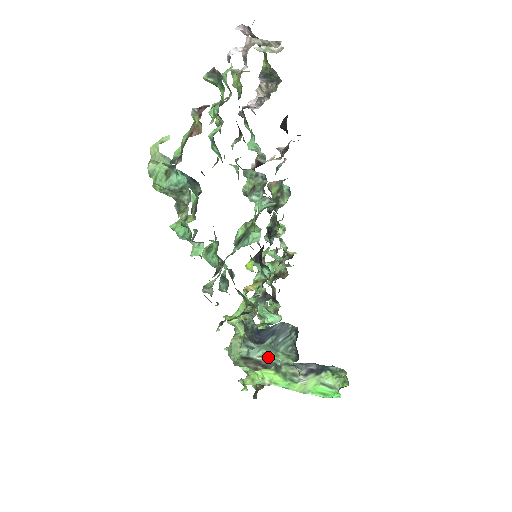
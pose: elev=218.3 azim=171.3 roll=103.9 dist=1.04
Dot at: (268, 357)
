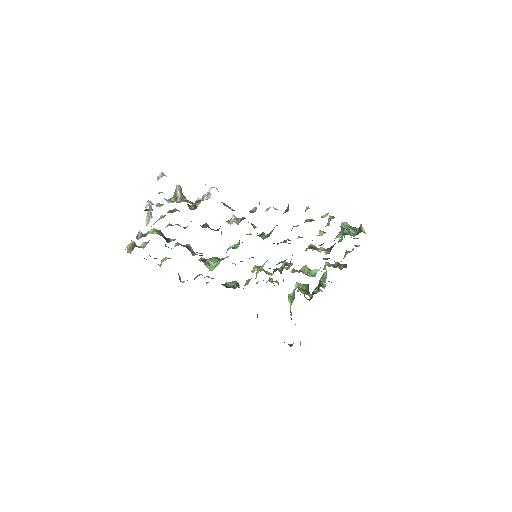
Dot at: occluded
